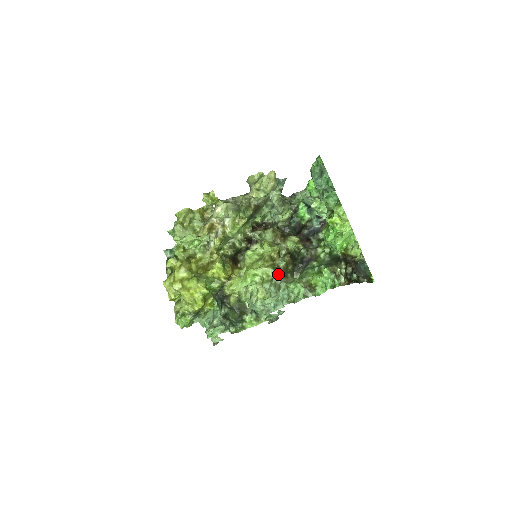
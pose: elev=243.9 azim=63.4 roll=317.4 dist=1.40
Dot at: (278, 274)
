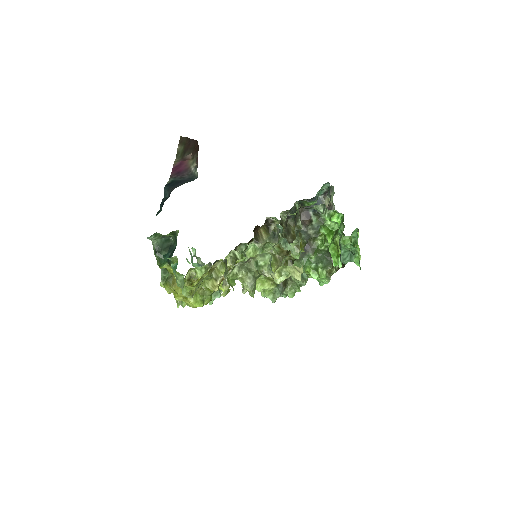
Dot at: (280, 288)
